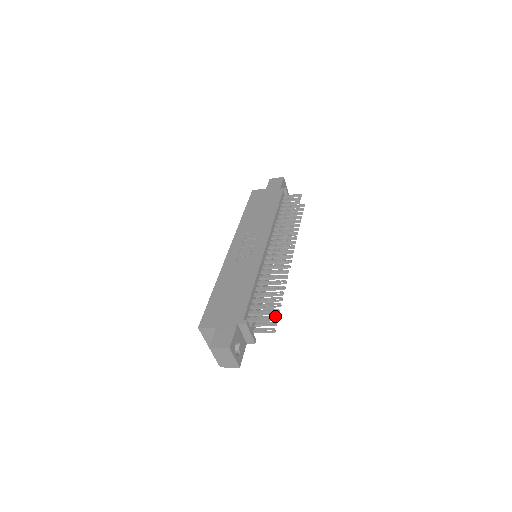
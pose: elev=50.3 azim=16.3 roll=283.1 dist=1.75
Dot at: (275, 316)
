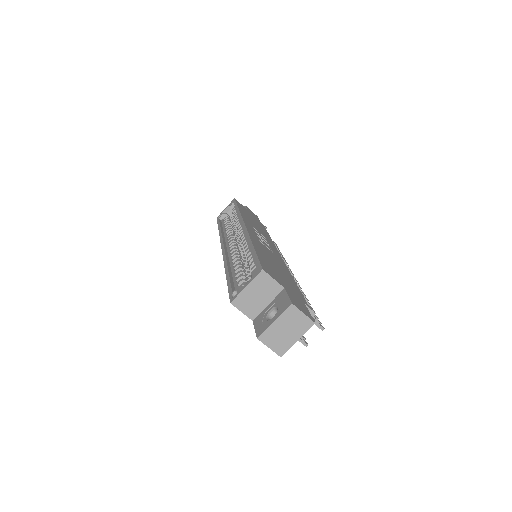
Dot at: occluded
